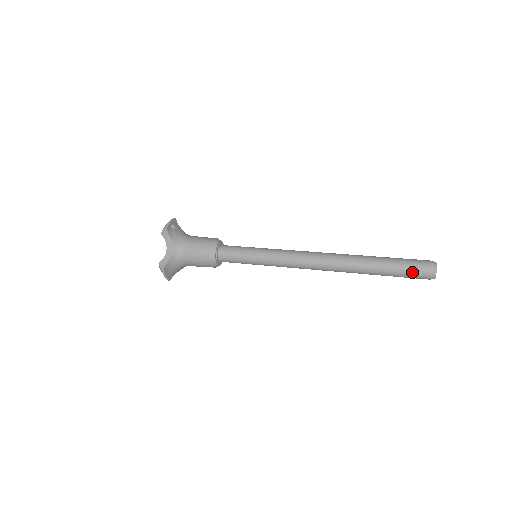
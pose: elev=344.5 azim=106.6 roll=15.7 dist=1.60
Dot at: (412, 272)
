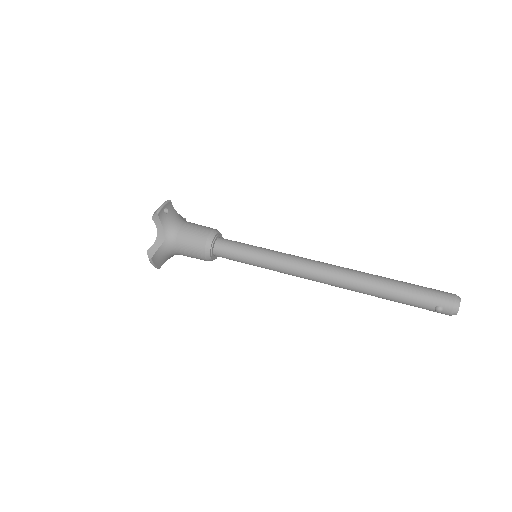
Dot at: (430, 305)
